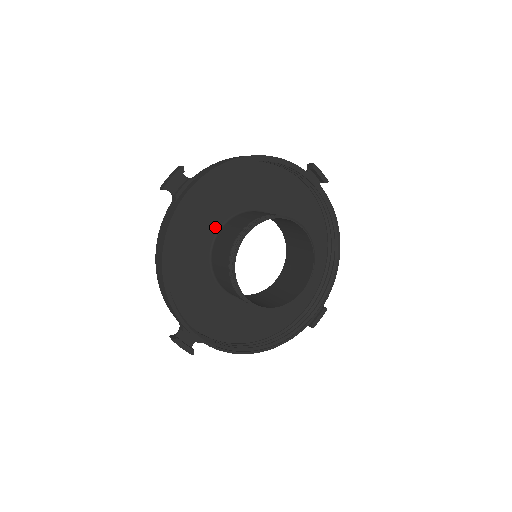
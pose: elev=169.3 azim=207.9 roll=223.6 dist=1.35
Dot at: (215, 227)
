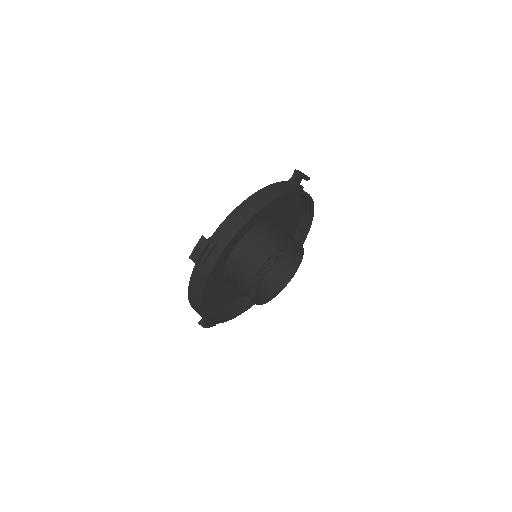
Dot at: (228, 254)
